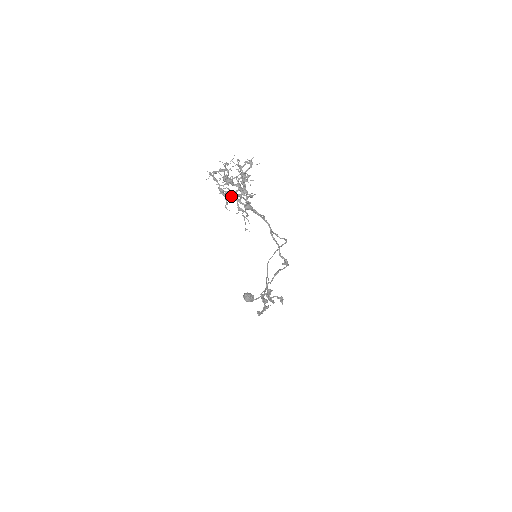
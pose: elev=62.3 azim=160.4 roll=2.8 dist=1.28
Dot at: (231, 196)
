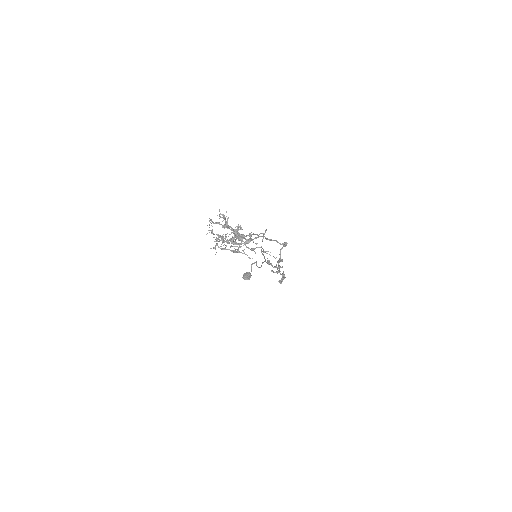
Dot at: occluded
